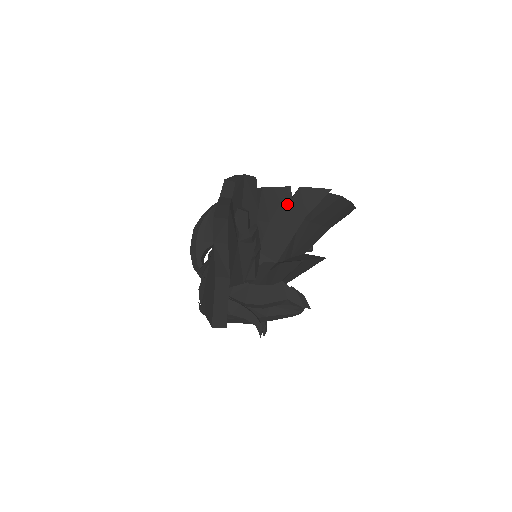
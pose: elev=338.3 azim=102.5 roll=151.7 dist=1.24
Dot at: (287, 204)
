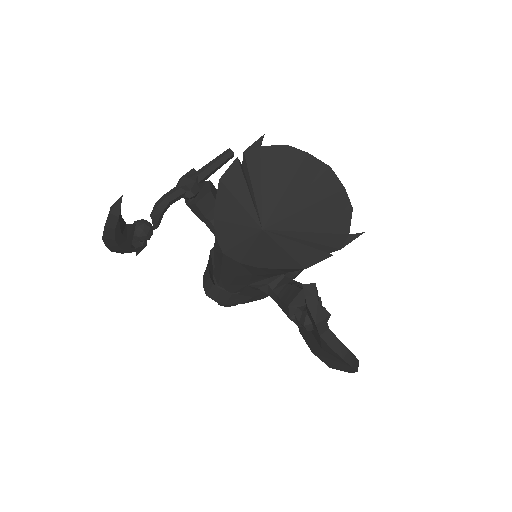
Dot at: occluded
